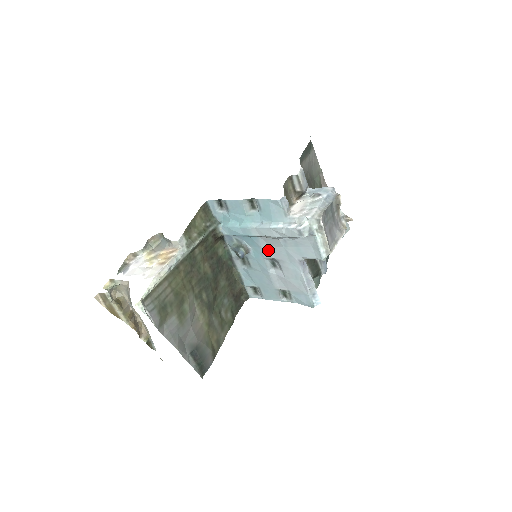
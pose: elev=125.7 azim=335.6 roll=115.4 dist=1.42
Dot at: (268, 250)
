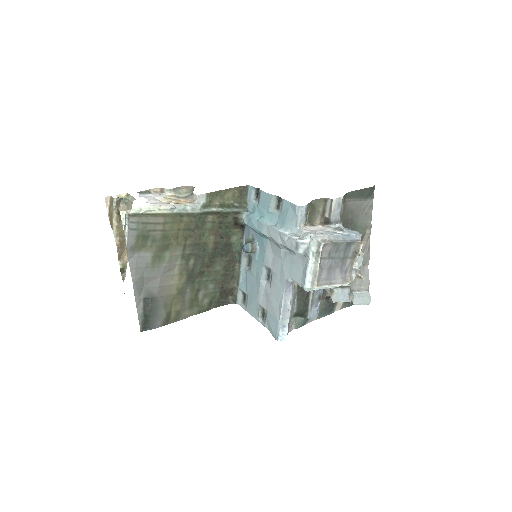
Dot at: (269, 257)
